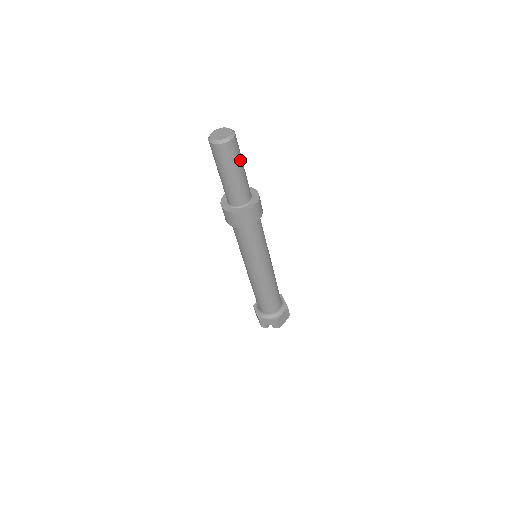
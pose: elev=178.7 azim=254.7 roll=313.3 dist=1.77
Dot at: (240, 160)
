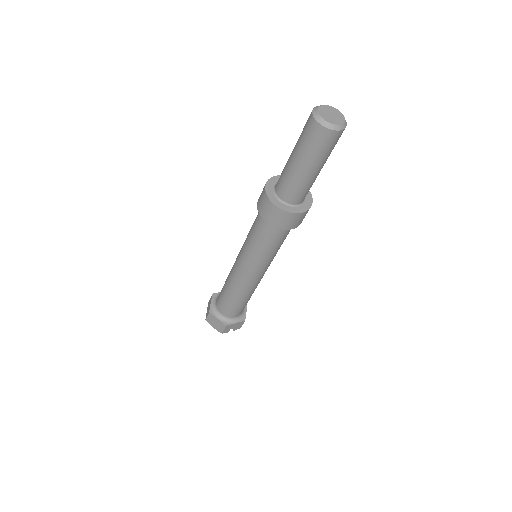
Dot at: occluded
